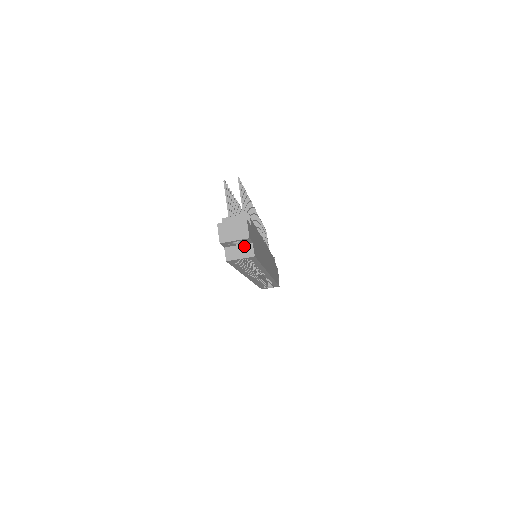
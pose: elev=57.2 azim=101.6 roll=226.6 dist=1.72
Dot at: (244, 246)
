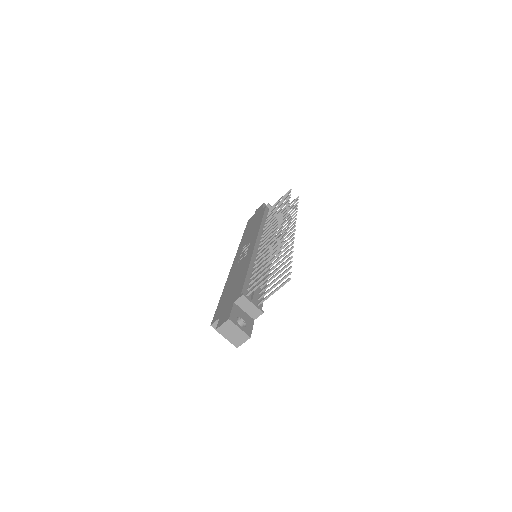
Dot at: occluded
